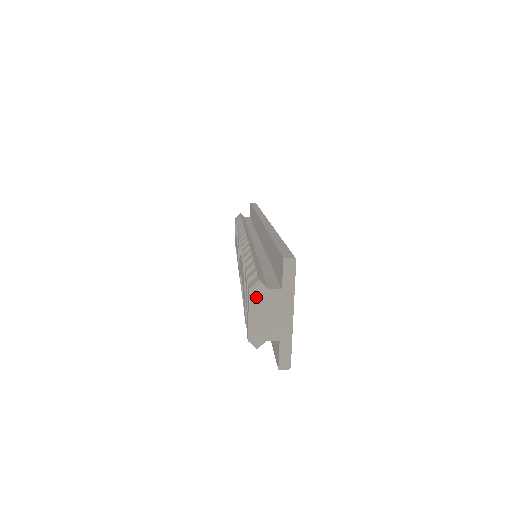
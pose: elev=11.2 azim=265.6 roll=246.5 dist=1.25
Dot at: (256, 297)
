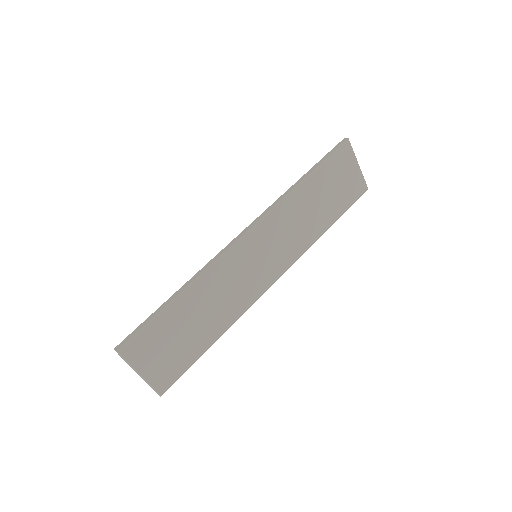
Dot at: occluded
